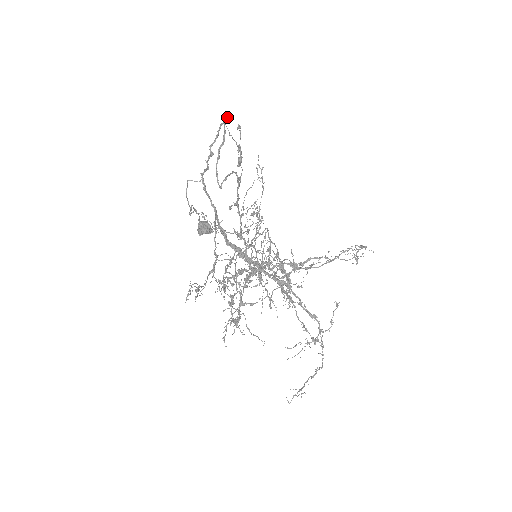
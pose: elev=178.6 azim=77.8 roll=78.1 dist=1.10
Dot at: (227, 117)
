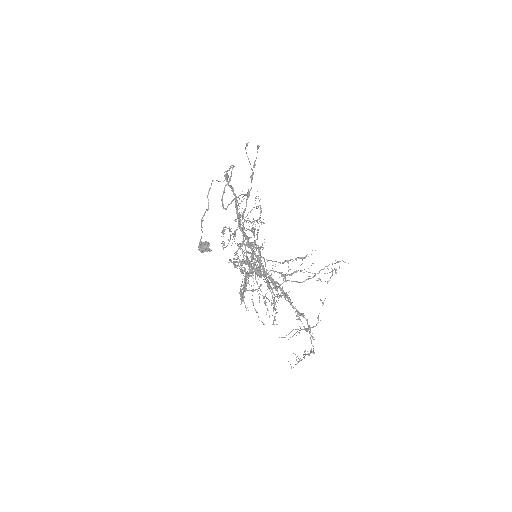
Dot at: occluded
